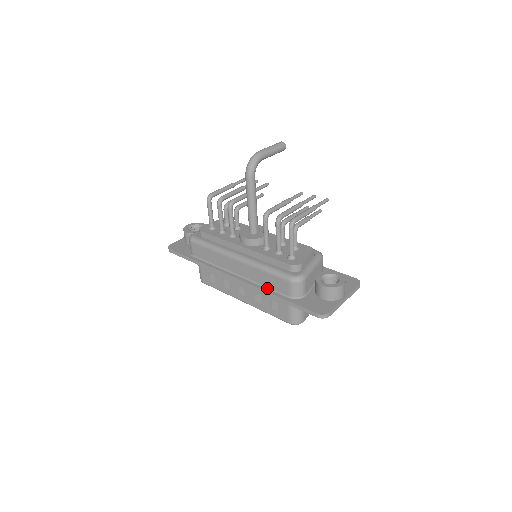
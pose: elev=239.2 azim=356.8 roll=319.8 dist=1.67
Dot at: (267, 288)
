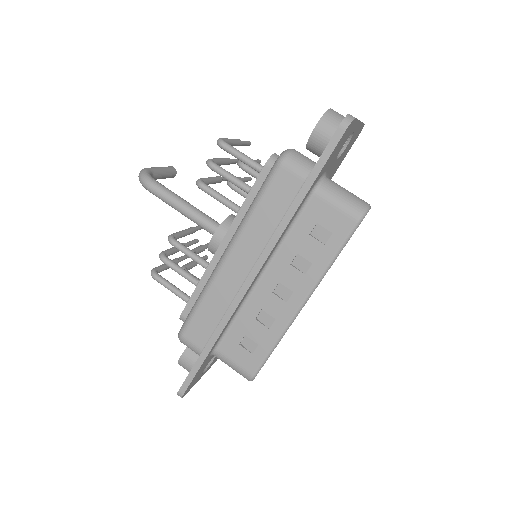
Dot at: (282, 220)
